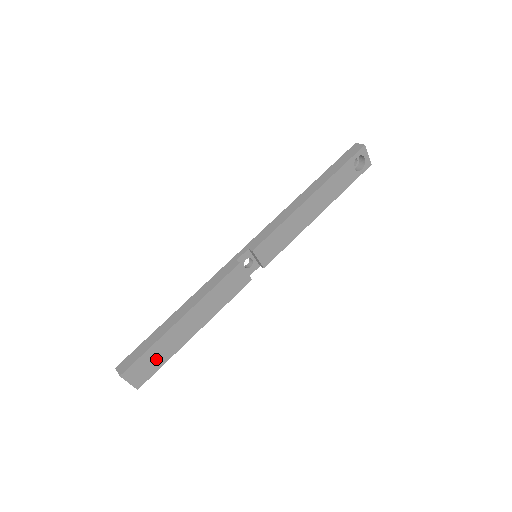
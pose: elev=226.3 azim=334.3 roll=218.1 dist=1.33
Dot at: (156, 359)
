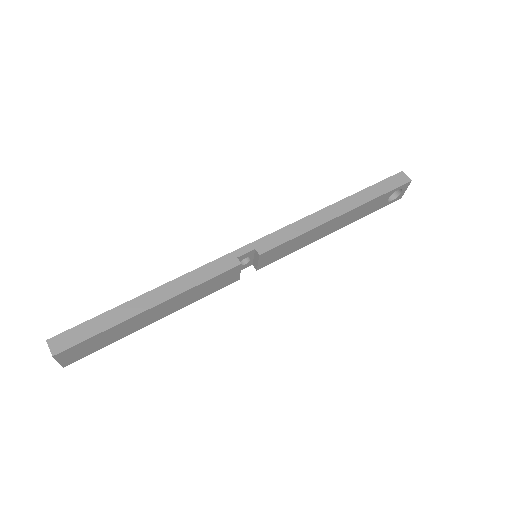
Dot at: (102, 341)
